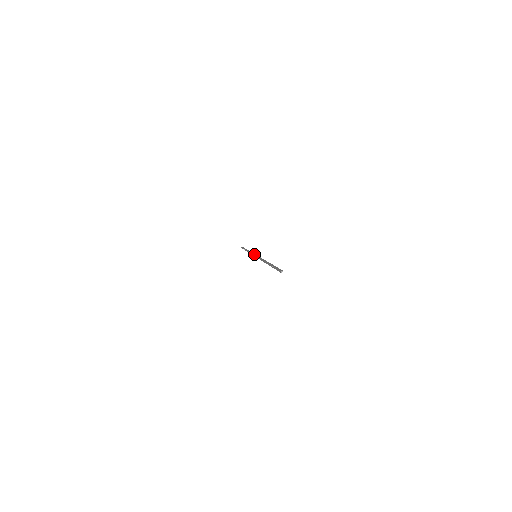
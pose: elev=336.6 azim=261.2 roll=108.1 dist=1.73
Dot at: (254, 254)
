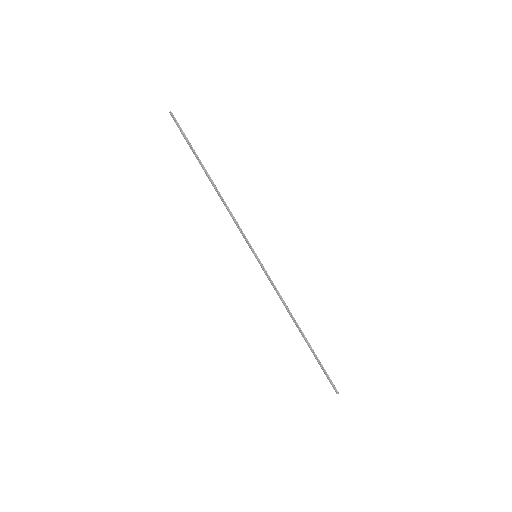
Dot at: (248, 243)
